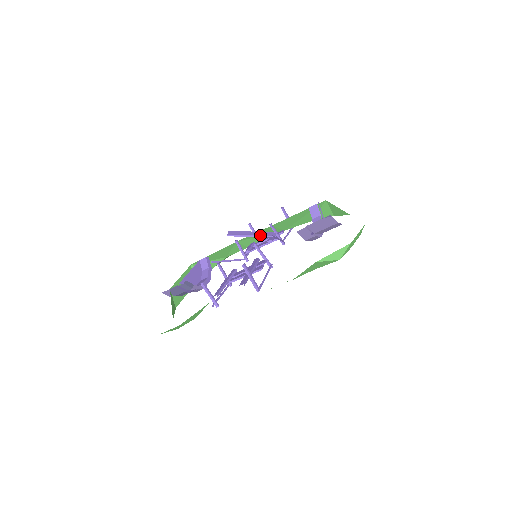
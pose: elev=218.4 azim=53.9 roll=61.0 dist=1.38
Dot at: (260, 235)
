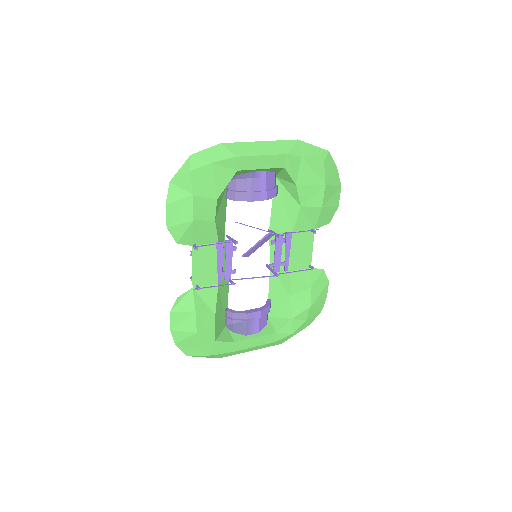
Dot at: (259, 240)
